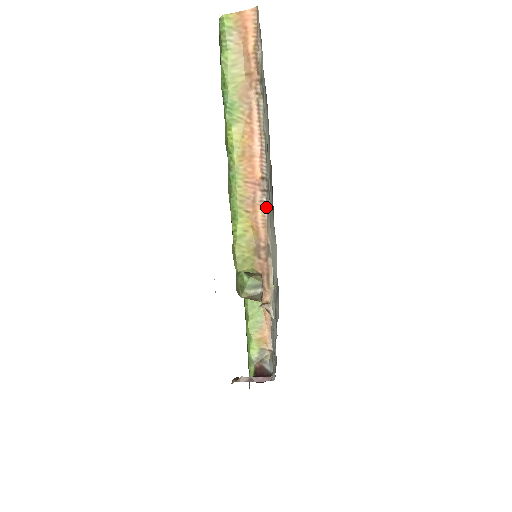
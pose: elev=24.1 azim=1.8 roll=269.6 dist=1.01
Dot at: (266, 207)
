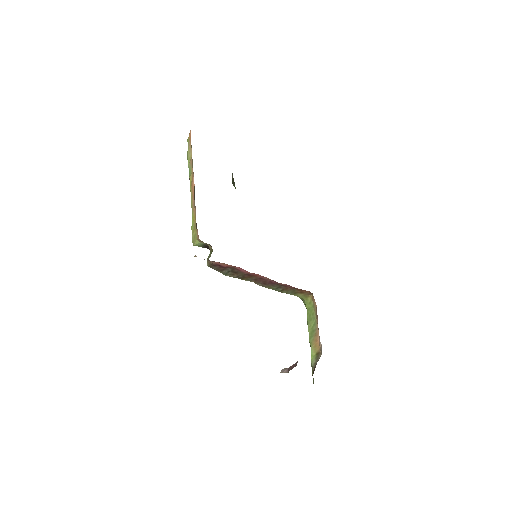
Dot at: occluded
